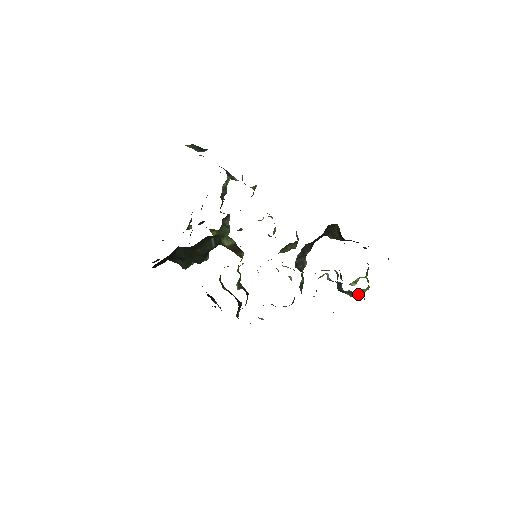
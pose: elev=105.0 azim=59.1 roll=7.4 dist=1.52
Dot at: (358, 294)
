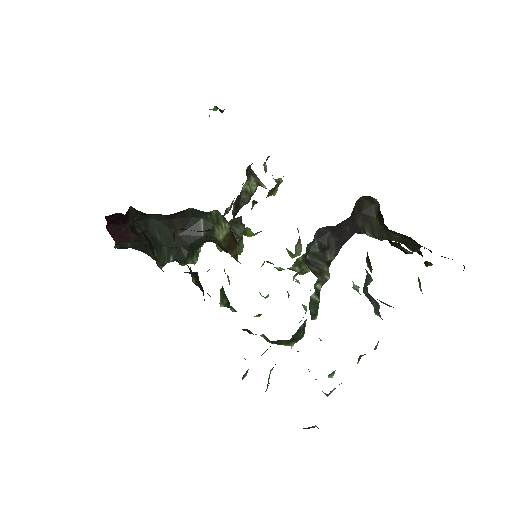
Dot at: occluded
